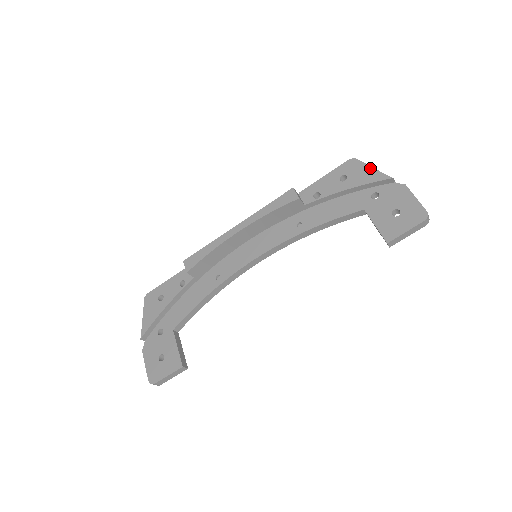
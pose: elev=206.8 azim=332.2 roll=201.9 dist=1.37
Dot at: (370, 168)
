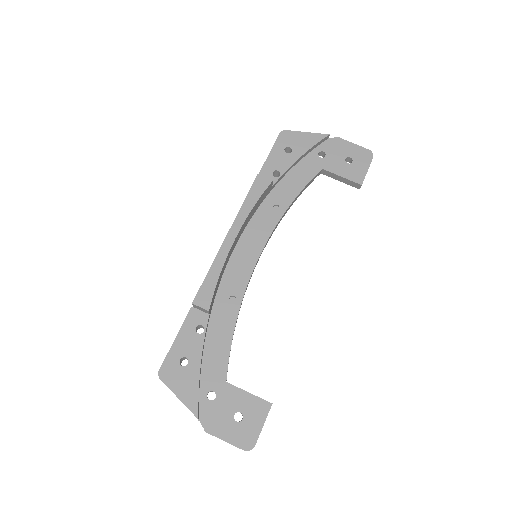
Dot at: (305, 133)
